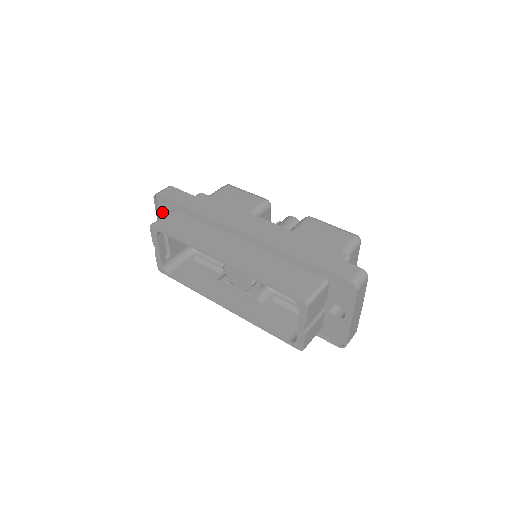
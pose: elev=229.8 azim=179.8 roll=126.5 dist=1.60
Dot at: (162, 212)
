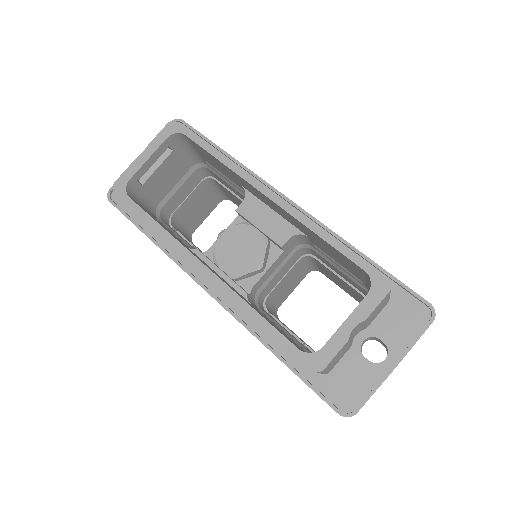
Dot at: occluded
